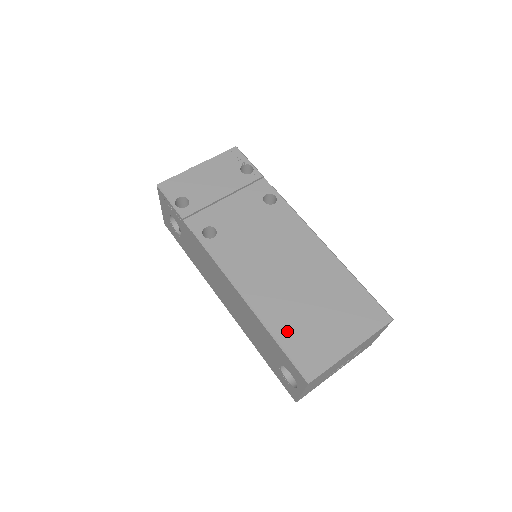
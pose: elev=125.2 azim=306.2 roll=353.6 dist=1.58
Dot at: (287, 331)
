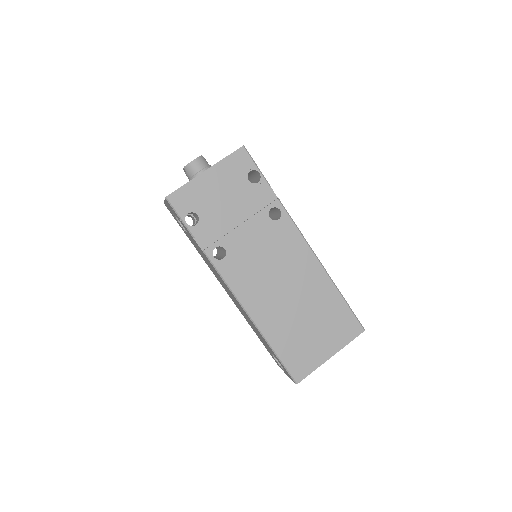
Dot at: (283, 345)
